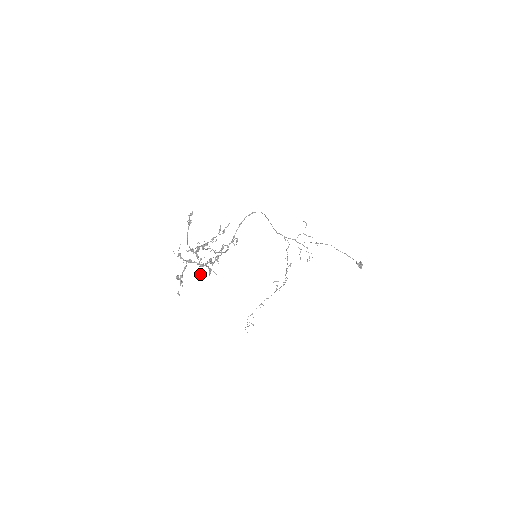
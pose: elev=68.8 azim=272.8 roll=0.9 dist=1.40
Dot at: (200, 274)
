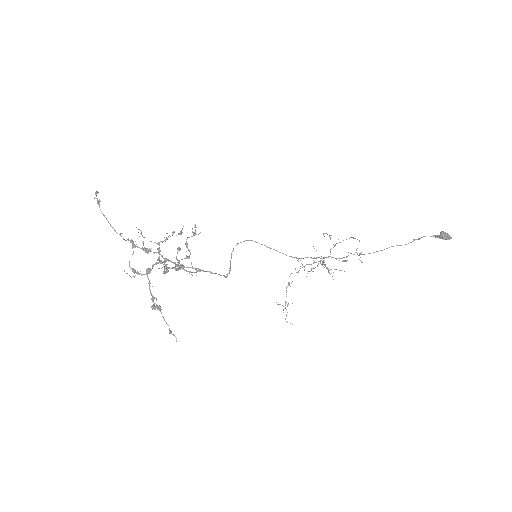
Dot at: (163, 271)
